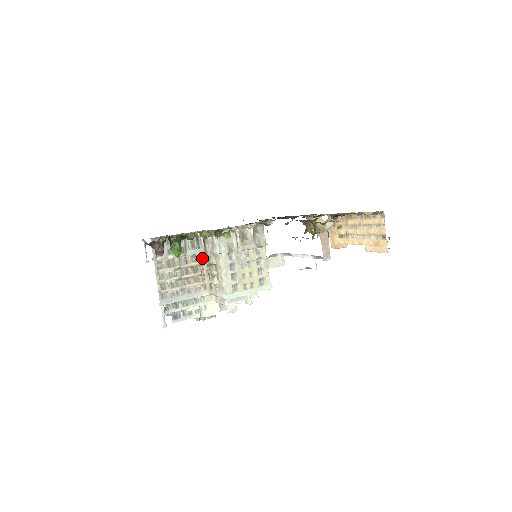
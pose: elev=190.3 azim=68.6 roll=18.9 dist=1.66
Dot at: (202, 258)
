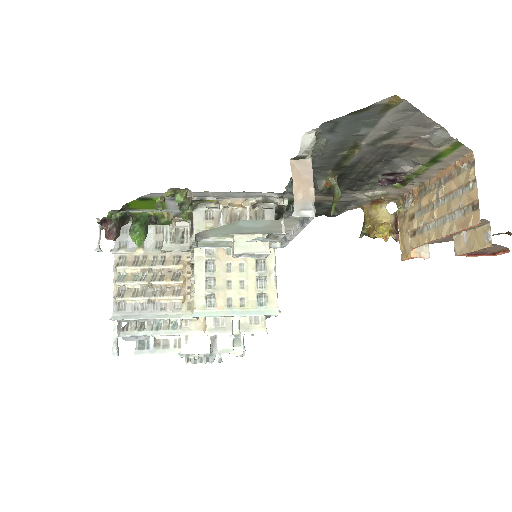
Dot at: occluded
